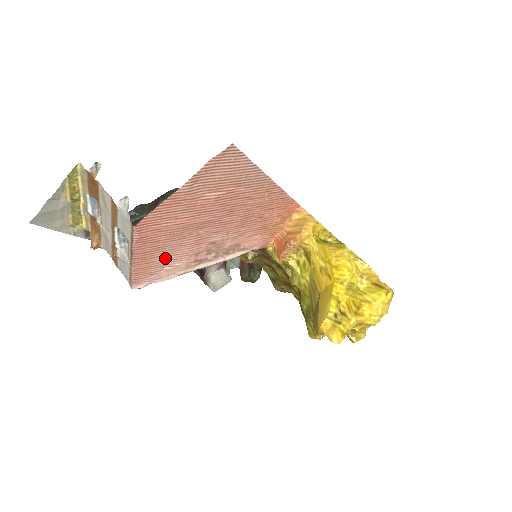
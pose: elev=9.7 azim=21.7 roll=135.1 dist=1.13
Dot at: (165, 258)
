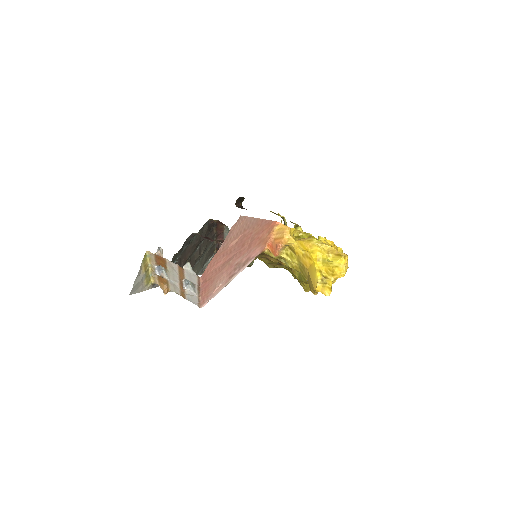
Dot at: (215, 284)
